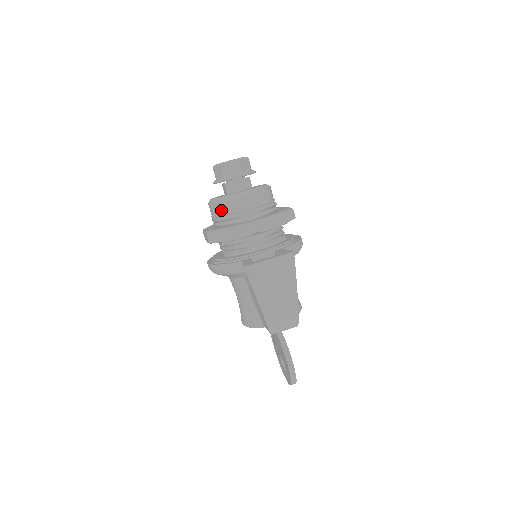
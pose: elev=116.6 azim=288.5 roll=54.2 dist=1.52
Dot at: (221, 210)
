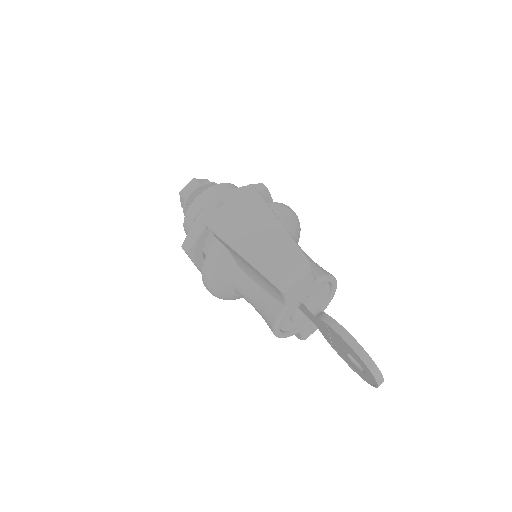
Dot at: (190, 222)
